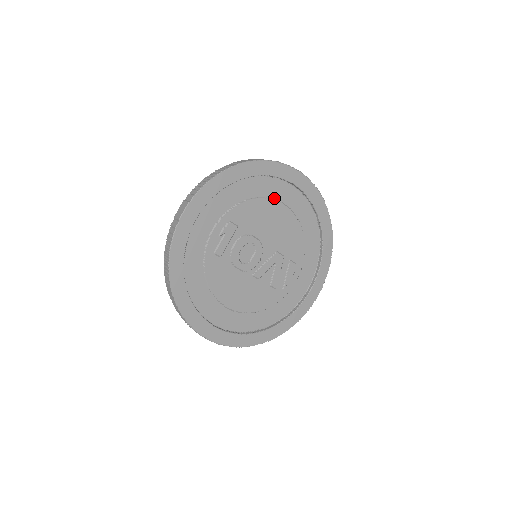
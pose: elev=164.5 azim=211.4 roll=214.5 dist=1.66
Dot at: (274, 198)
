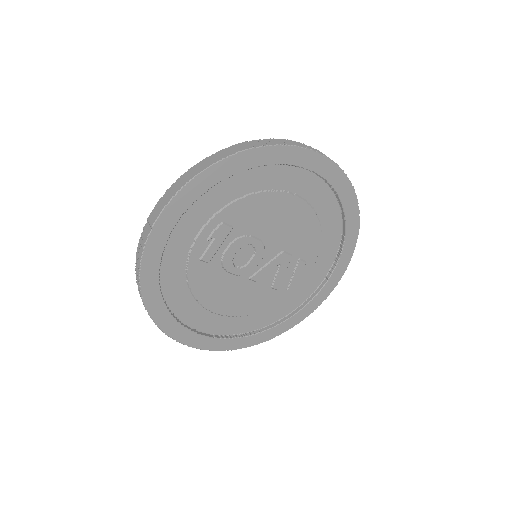
Dot at: (286, 189)
